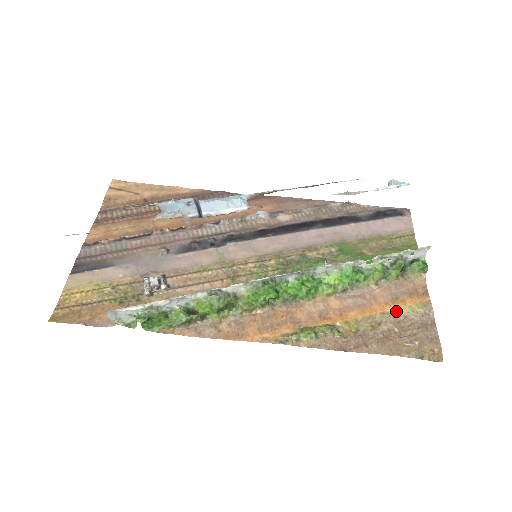
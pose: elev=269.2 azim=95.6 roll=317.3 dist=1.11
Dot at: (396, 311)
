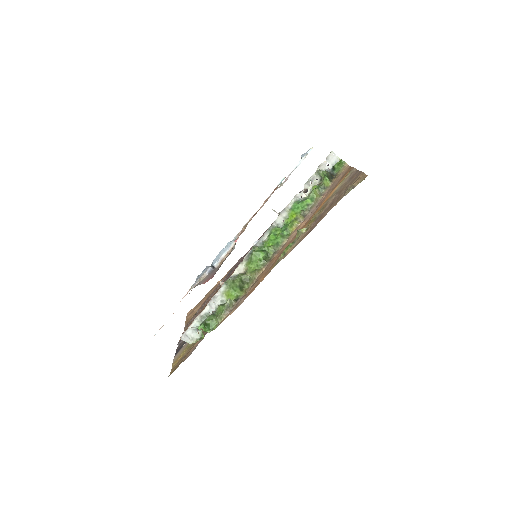
Dot at: (335, 191)
